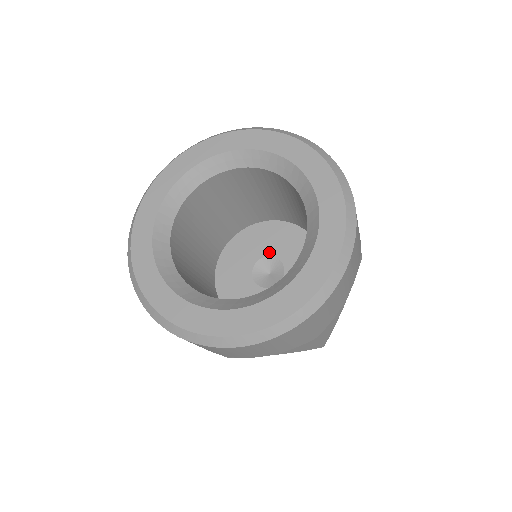
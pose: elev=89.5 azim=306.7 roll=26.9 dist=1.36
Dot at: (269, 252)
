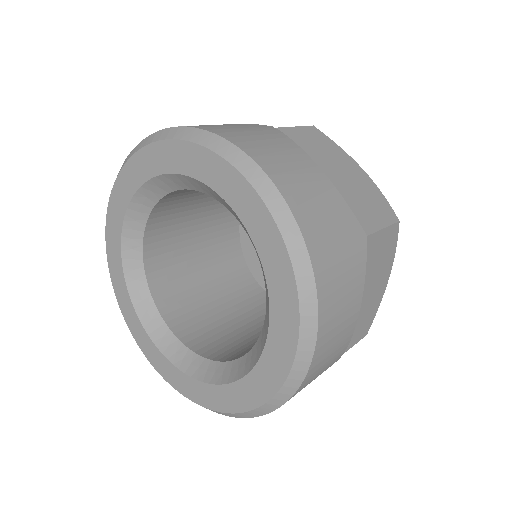
Dot at: occluded
